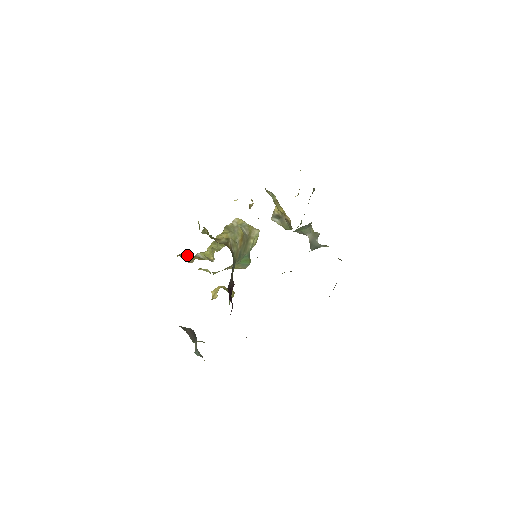
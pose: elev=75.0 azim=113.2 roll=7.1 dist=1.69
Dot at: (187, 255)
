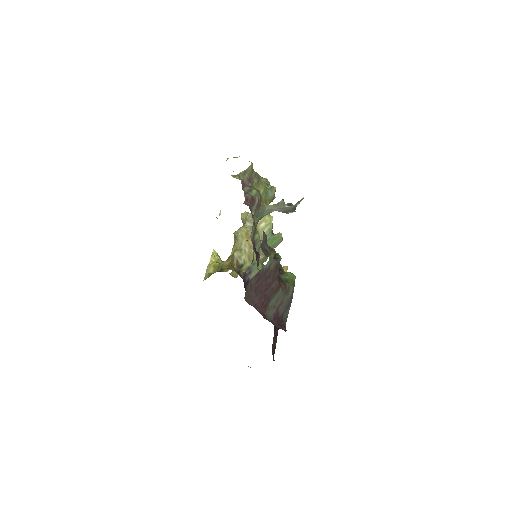
Dot at: occluded
